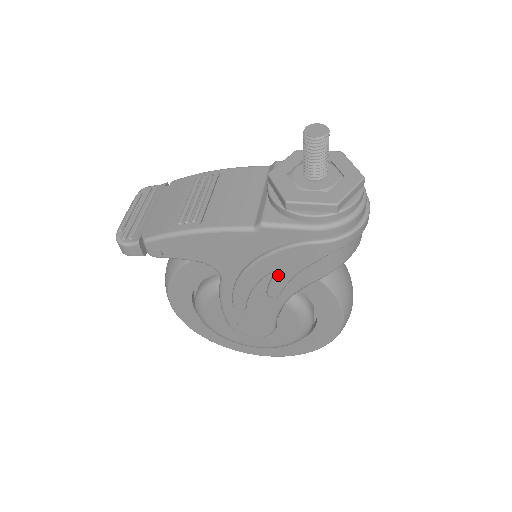
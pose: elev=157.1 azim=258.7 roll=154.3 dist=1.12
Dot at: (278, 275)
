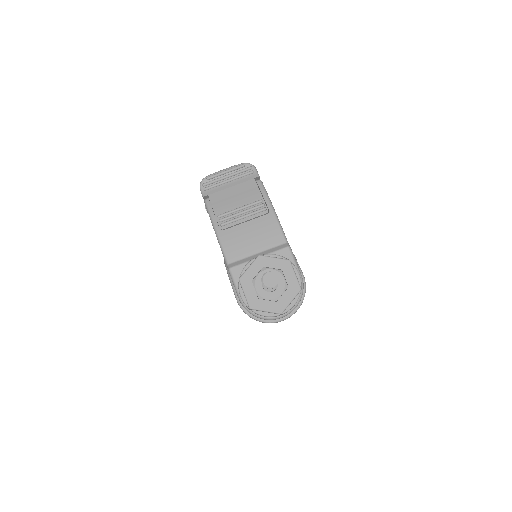
Dot at: occluded
